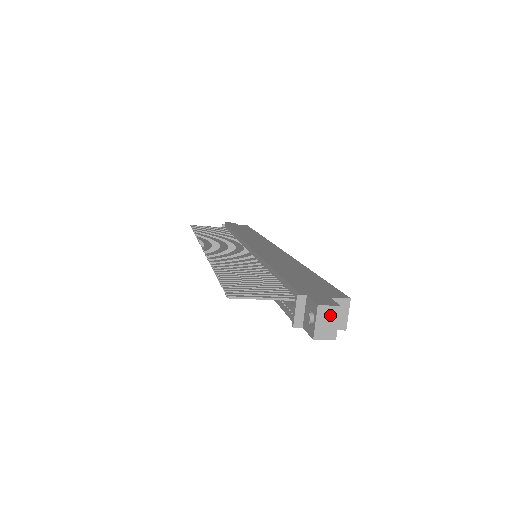
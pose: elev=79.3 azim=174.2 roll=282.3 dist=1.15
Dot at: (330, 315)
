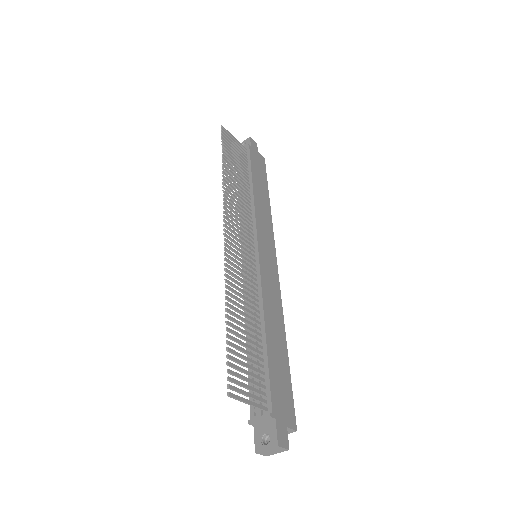
Dot at: (278, 450)
